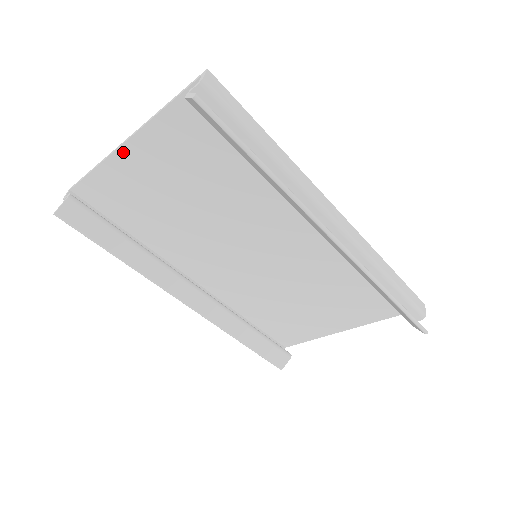
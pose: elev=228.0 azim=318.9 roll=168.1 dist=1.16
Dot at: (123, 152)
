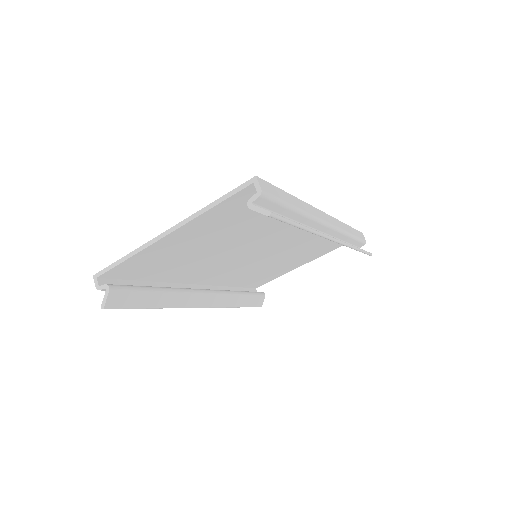
Dot at: (162, 241)
